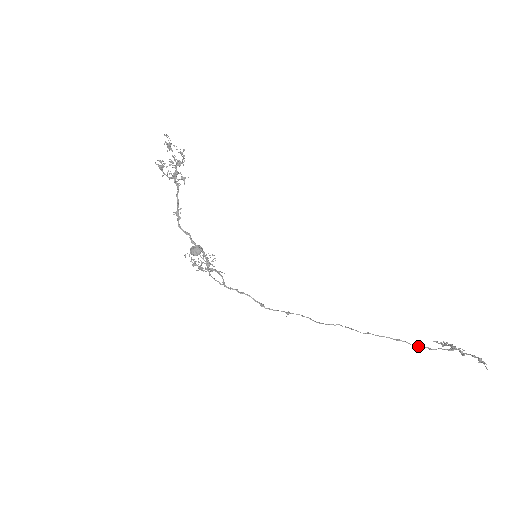
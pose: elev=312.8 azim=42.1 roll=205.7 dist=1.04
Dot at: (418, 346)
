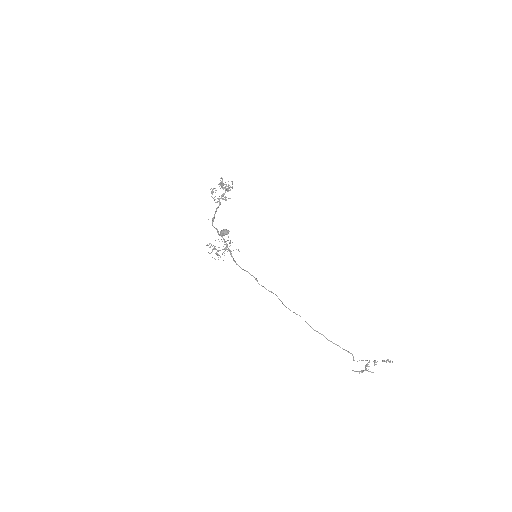
Dot at: (347, 351)
